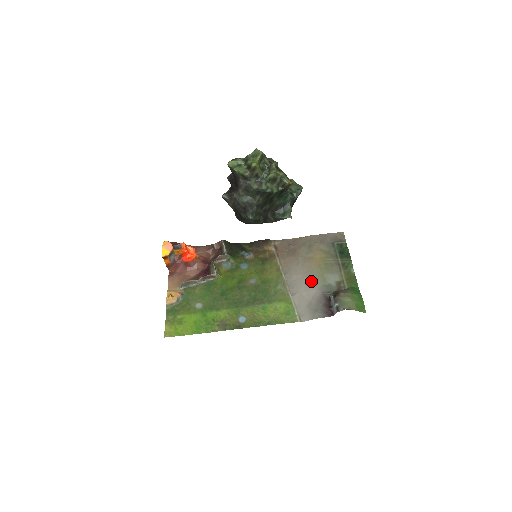
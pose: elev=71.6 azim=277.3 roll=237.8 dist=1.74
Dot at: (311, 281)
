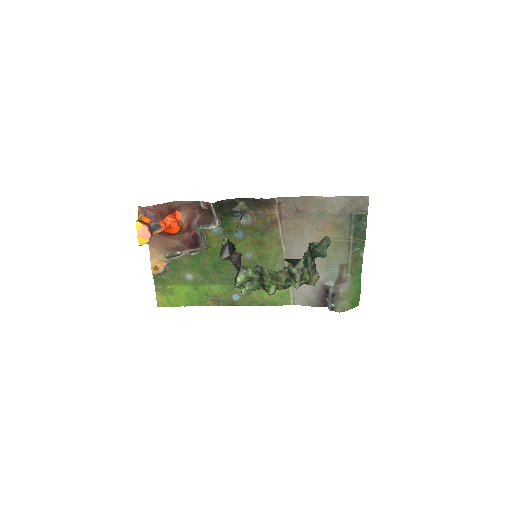
Dot at: occluded
